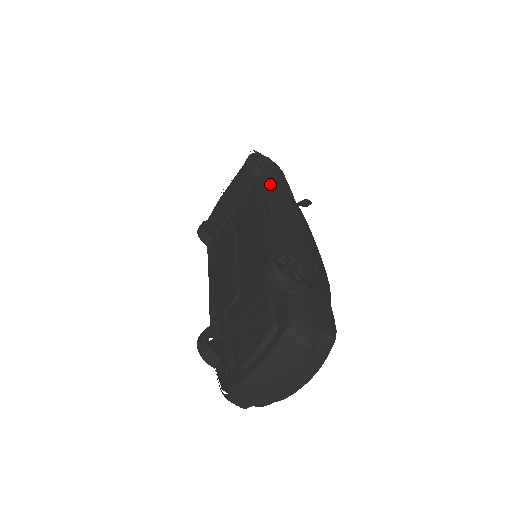
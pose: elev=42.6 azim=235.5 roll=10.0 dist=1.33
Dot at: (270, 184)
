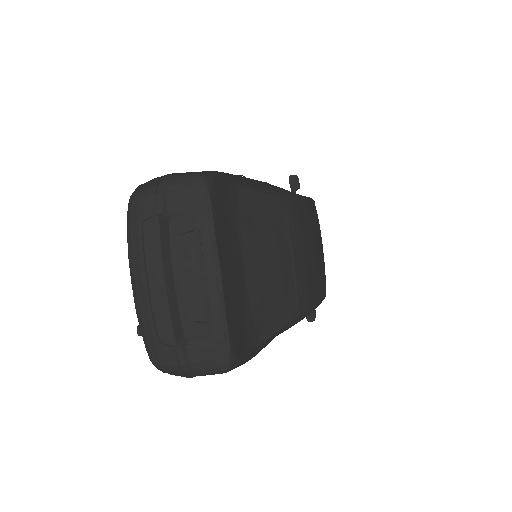
Dot at: occluded
